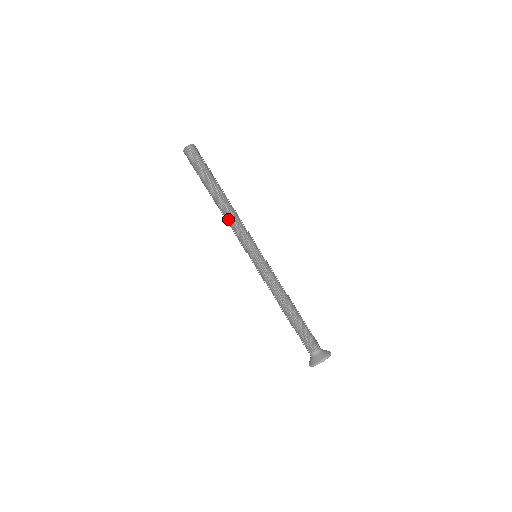
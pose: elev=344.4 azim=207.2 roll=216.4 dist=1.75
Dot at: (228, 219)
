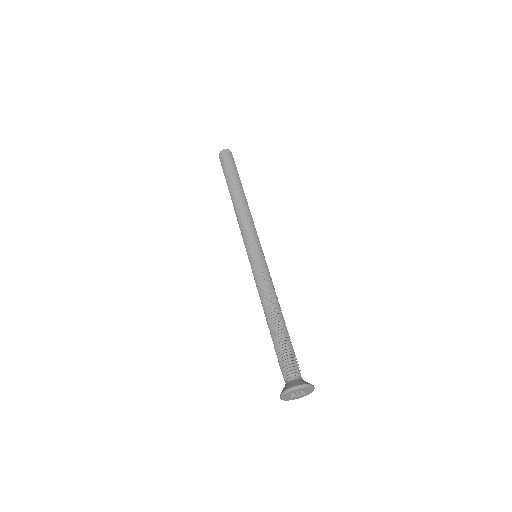
Dot at: (241, 213)
